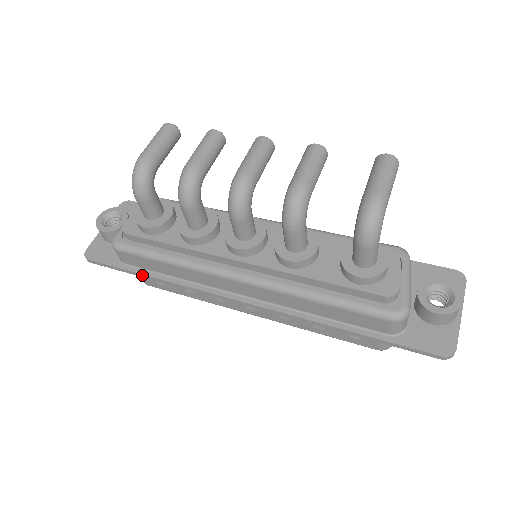
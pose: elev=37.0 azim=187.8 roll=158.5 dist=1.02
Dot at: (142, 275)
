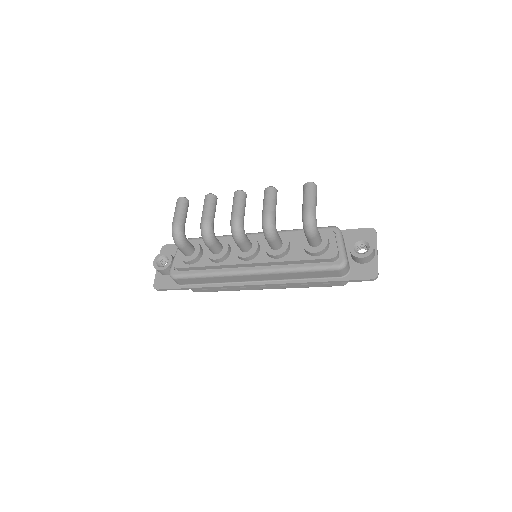
Dot at: (194, 288)
